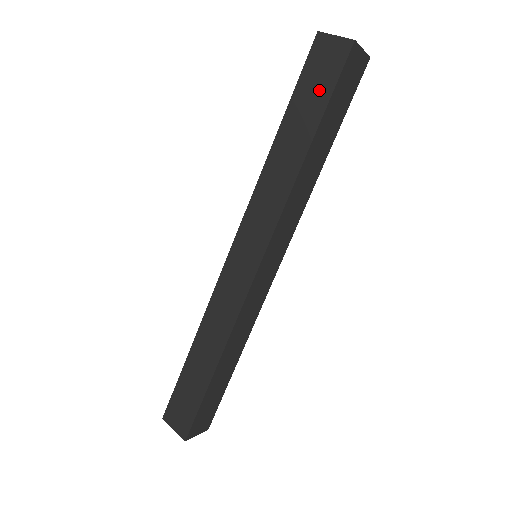
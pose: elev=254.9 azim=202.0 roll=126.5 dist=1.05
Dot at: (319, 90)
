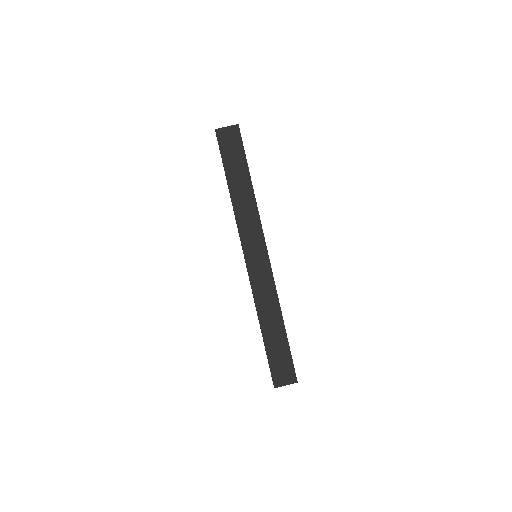
Dot at: (237, 154)
